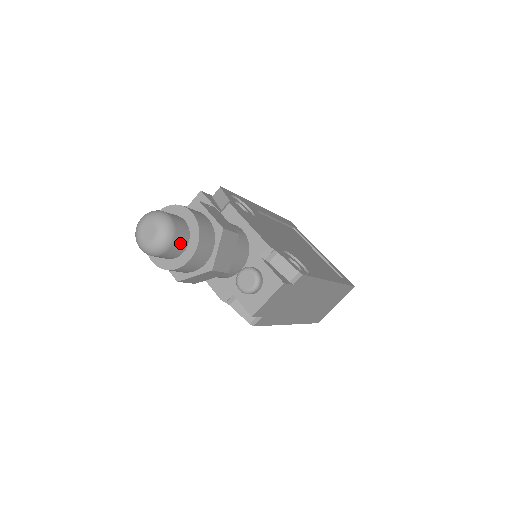
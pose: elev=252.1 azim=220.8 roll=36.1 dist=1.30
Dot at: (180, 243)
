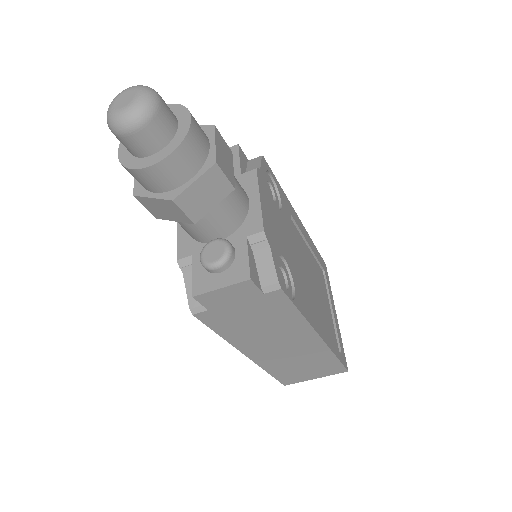
Dot at: (152, 138)
